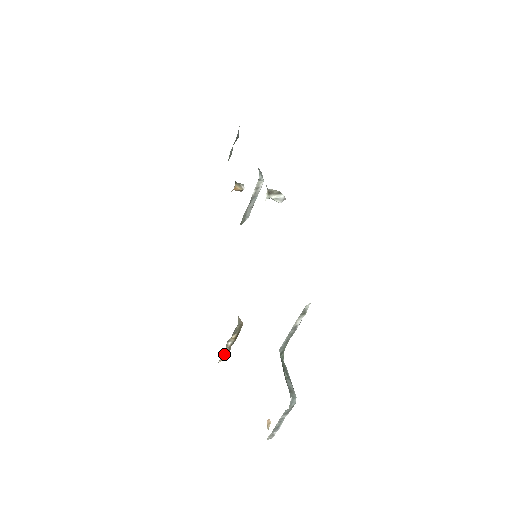
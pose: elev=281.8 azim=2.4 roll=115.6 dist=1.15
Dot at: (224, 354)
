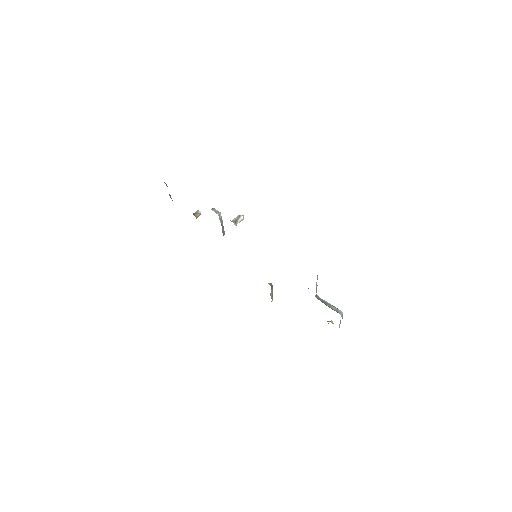
Dot at: occluded
